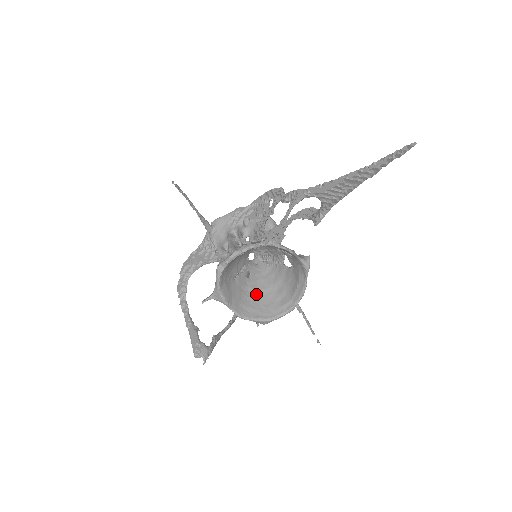
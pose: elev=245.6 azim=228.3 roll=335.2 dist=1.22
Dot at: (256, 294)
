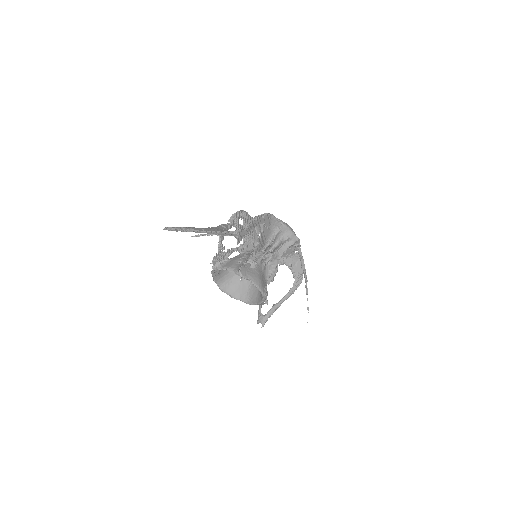
Dot at: occluded
